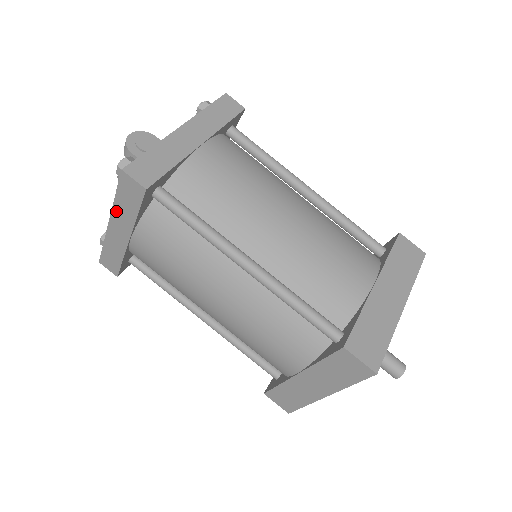
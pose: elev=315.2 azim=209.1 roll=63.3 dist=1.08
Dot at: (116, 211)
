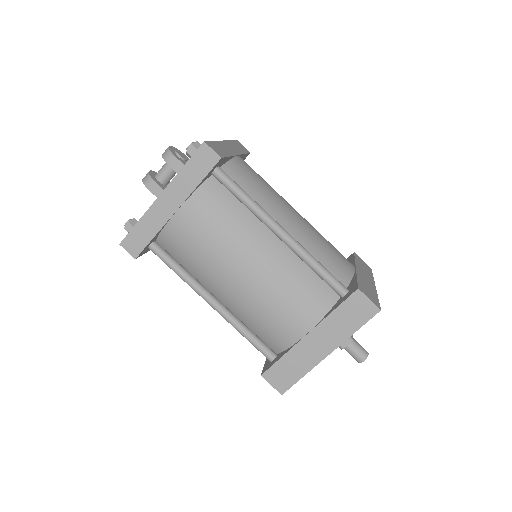
Dot at: (176, 182)
